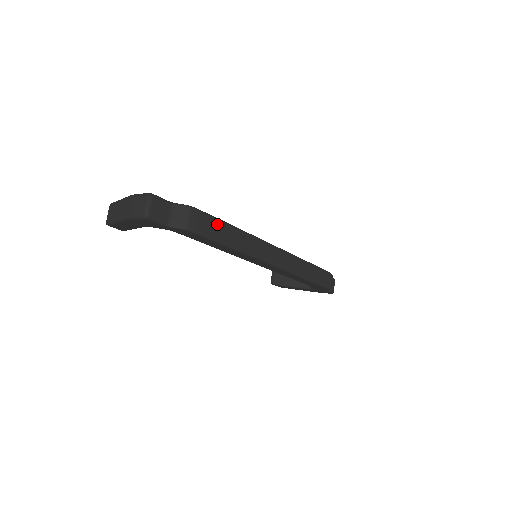
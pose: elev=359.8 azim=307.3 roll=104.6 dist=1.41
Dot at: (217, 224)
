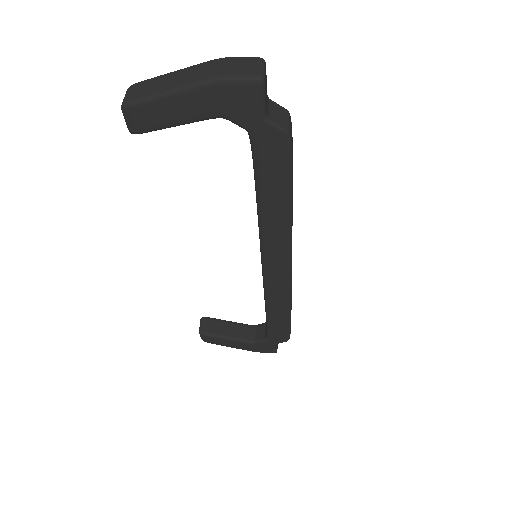
Dot at: occluded
